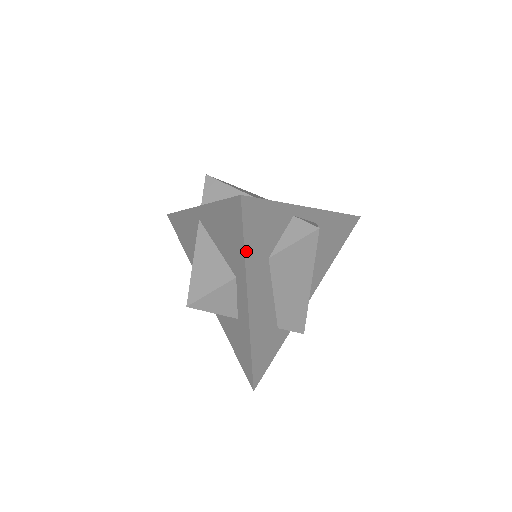
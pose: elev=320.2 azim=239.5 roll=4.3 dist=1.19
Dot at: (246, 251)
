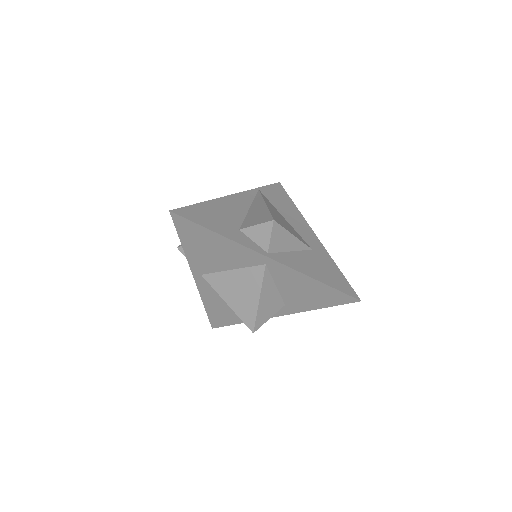
Dot at: (321, 307)
